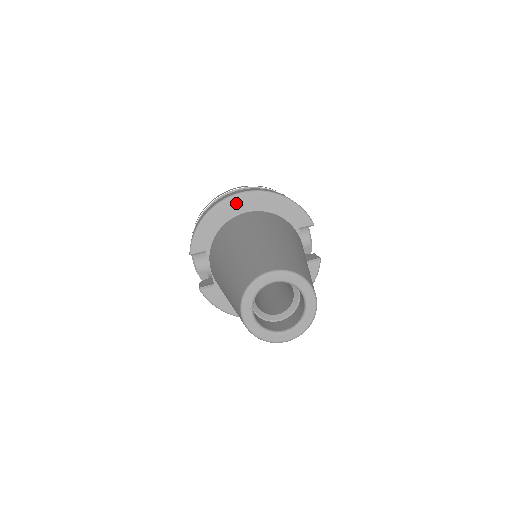
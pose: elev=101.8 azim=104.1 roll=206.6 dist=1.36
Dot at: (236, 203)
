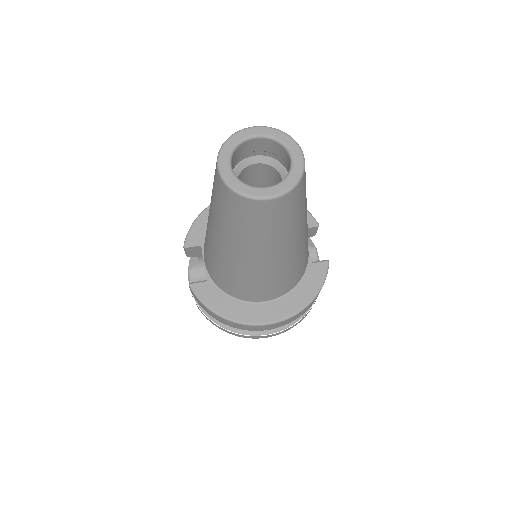
Dot at: occluded
